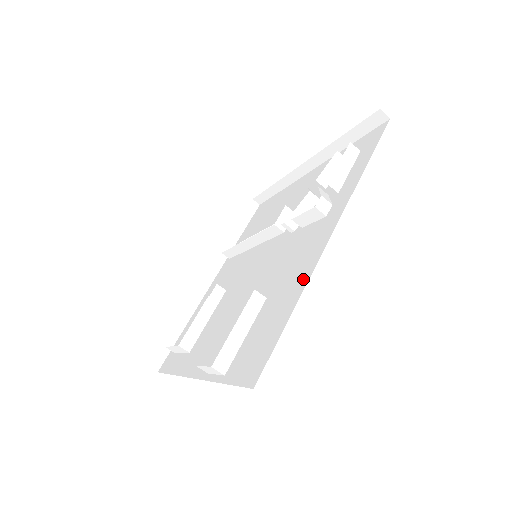
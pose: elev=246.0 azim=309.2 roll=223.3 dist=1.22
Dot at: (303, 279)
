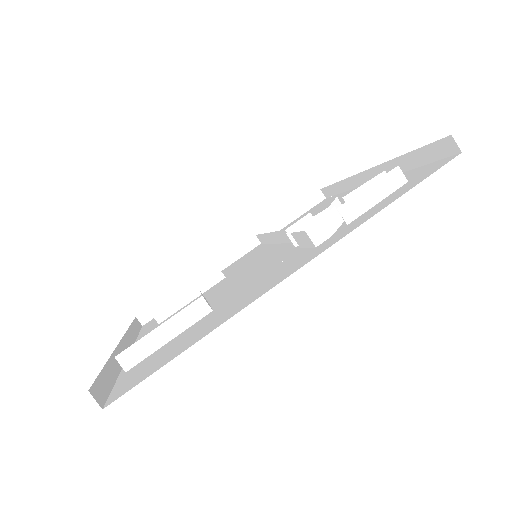
Dot at: (233, 312)
